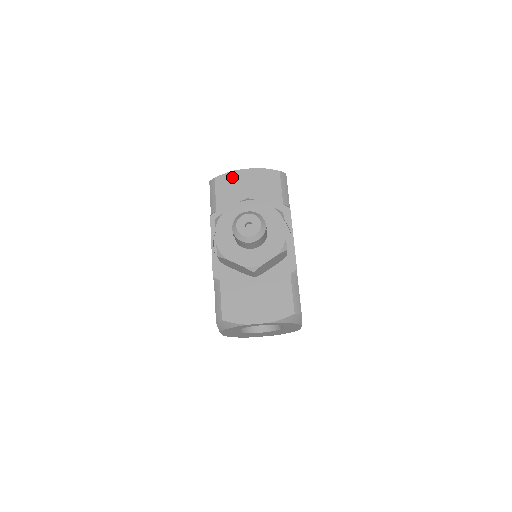
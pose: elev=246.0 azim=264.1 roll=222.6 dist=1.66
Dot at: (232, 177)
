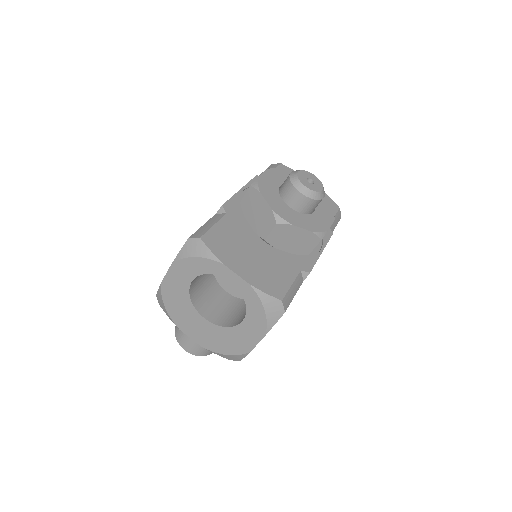
Dot at: occluded
